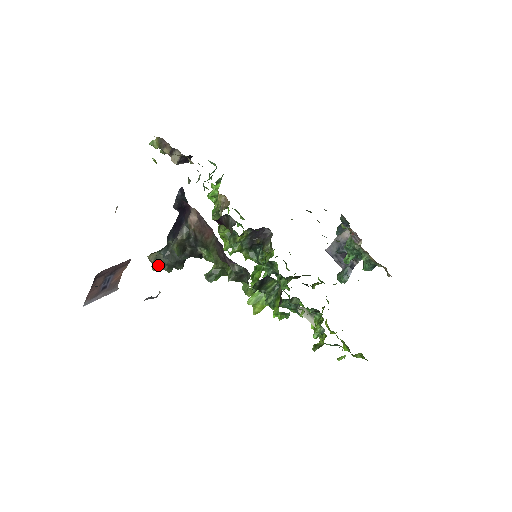
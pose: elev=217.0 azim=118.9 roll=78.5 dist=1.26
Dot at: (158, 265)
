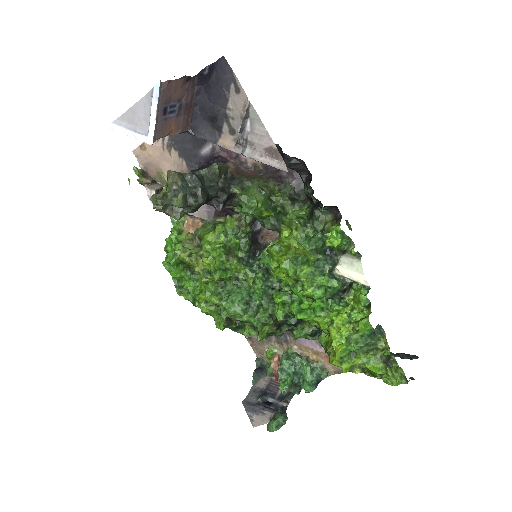
Dot at: (181, 181)
